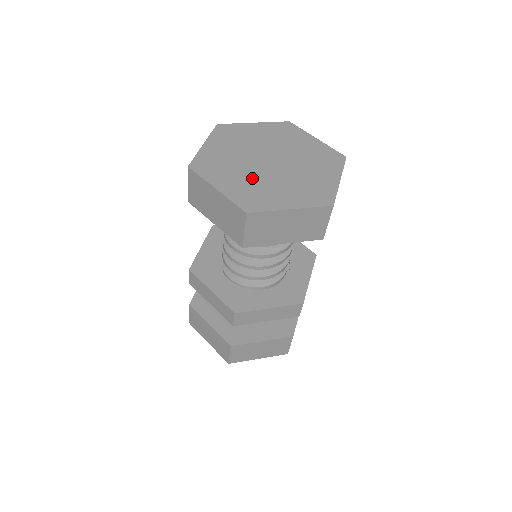
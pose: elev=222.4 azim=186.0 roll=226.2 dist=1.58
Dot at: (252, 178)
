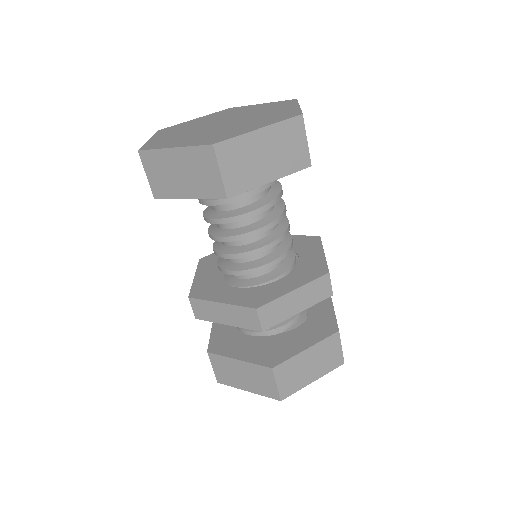
Dot at: (208, 133)
